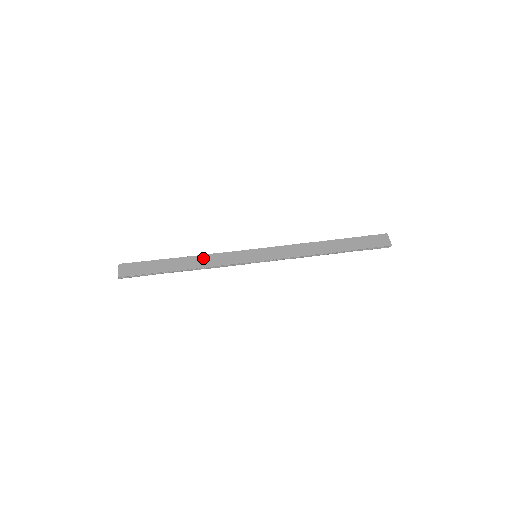
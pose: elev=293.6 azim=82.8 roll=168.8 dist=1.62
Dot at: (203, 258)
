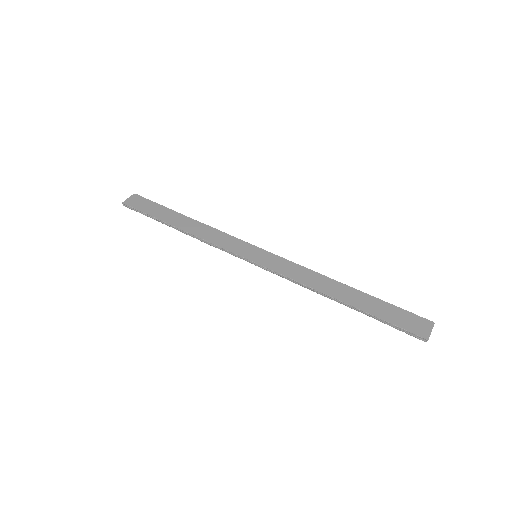
Dot at: (204, 228)
